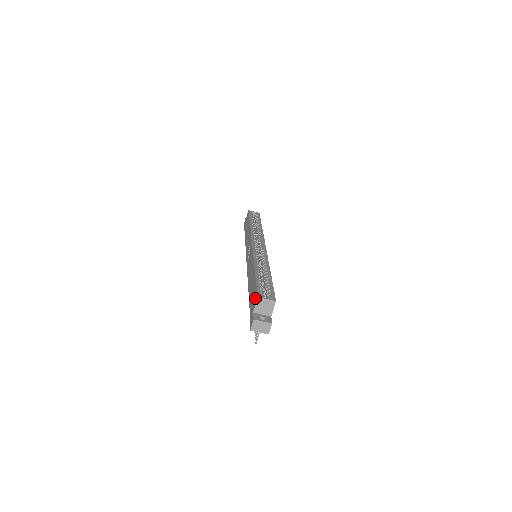
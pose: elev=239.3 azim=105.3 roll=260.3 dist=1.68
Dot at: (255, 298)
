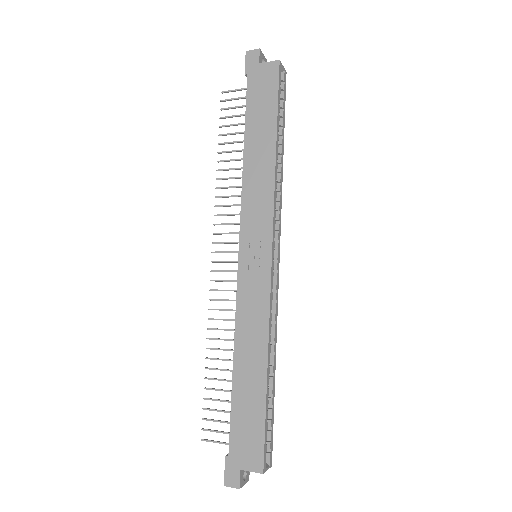
Dot at: (255, 458)
